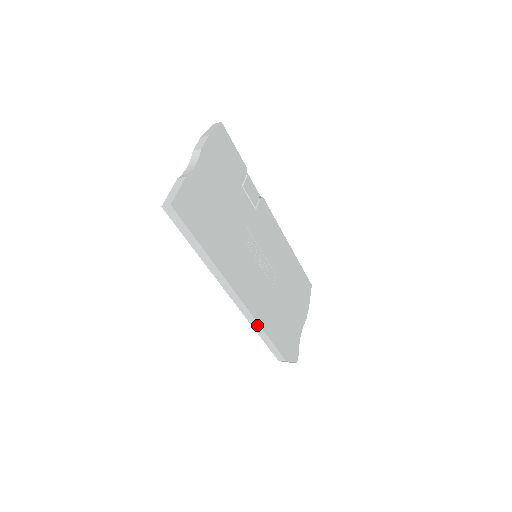
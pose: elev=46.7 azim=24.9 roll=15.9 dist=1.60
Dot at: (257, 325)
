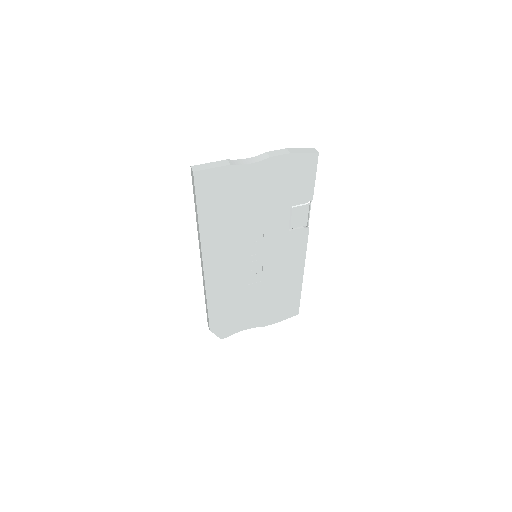
Dot at: (205, 292)
